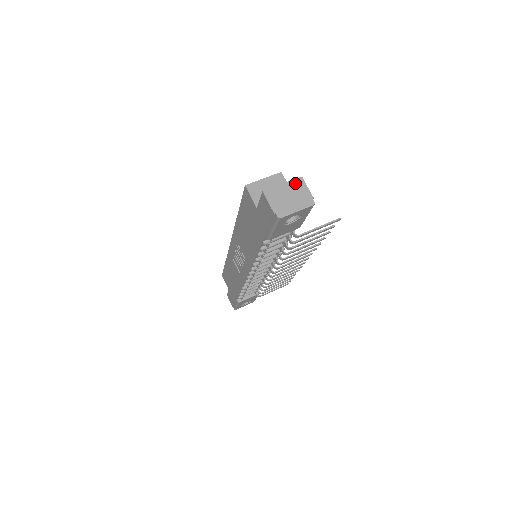
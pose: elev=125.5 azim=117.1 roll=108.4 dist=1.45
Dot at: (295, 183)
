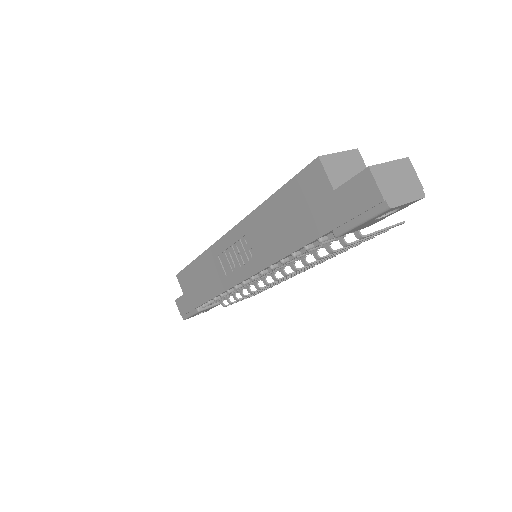
Dot at: (402, 164)
